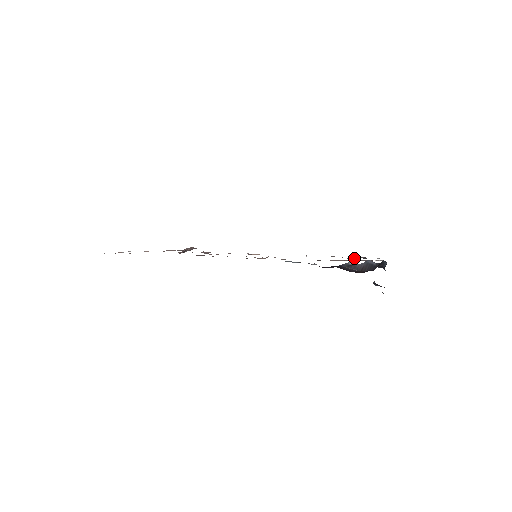
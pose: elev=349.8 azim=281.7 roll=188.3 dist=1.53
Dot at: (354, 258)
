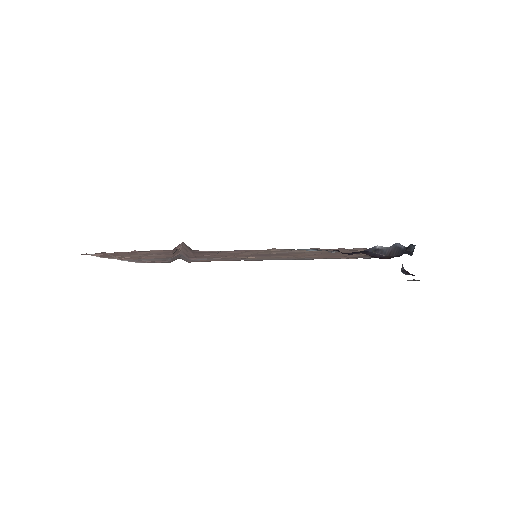
Dot at: (363, 254)
